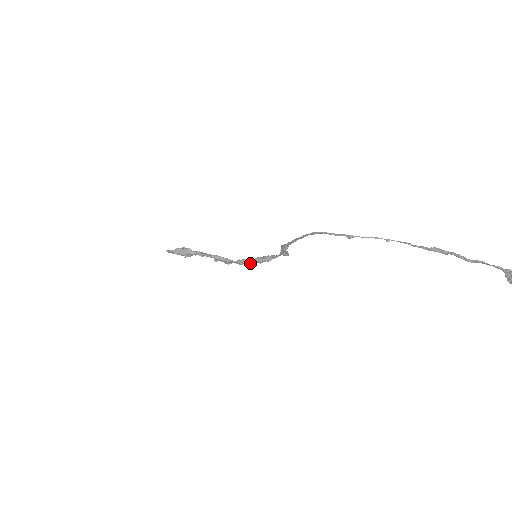
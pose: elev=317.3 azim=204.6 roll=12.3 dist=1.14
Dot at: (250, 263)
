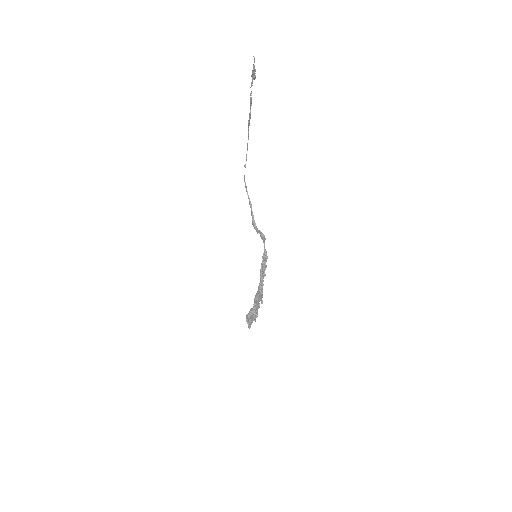
Dot at: (263, 274)
